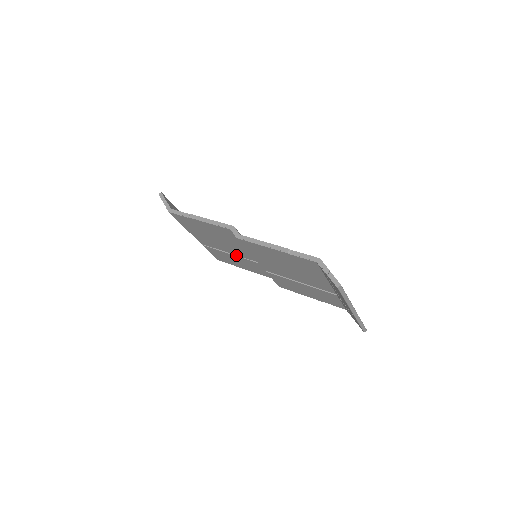
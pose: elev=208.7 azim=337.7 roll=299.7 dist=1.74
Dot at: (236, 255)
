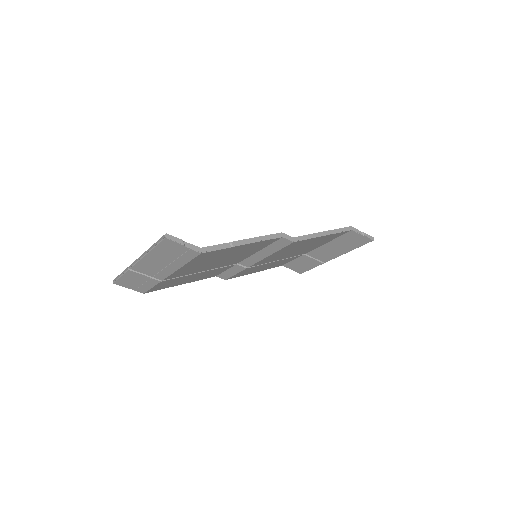
Dot at: (208, 270)
